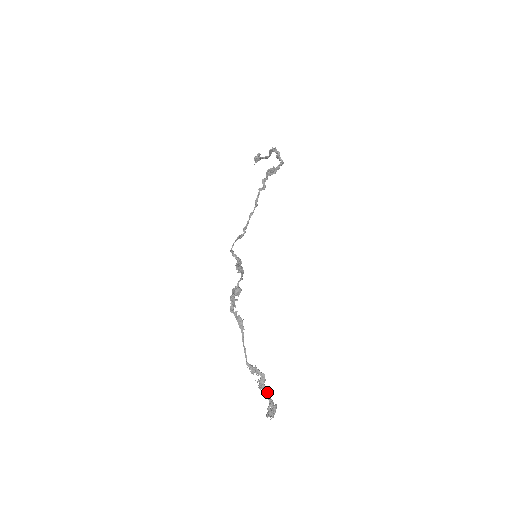
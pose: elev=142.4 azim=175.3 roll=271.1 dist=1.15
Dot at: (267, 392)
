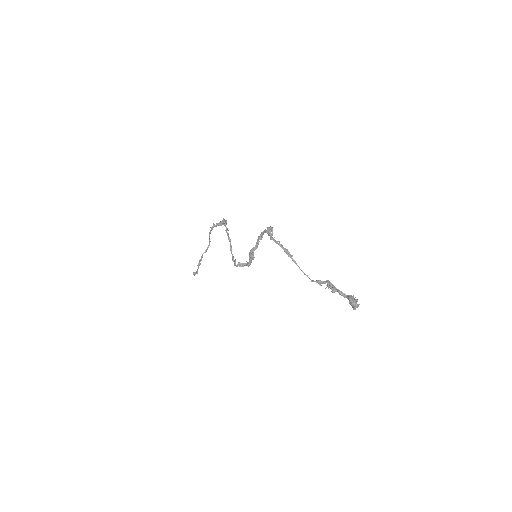
Dot at: (340, 291)
